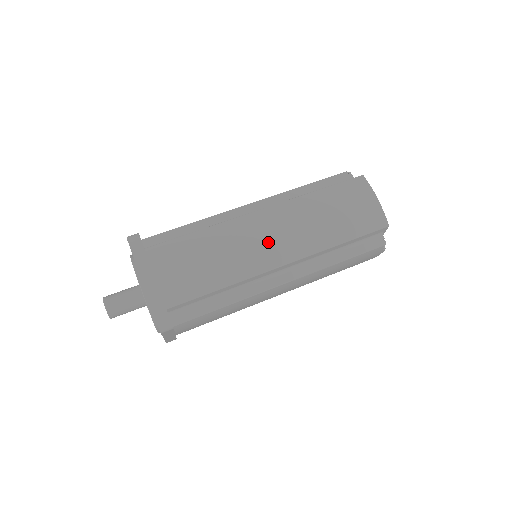
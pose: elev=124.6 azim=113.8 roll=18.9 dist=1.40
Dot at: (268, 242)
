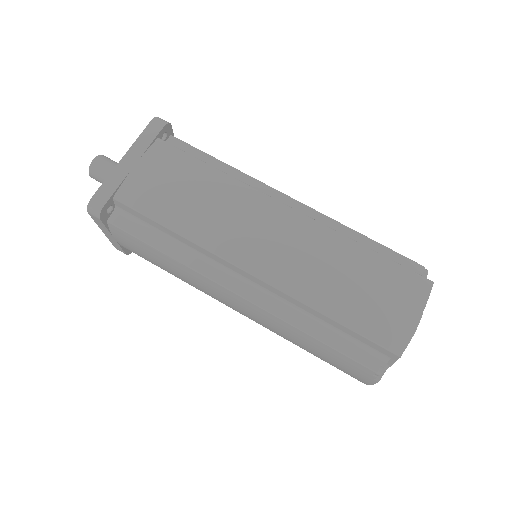
Dot at: (259, 238)
